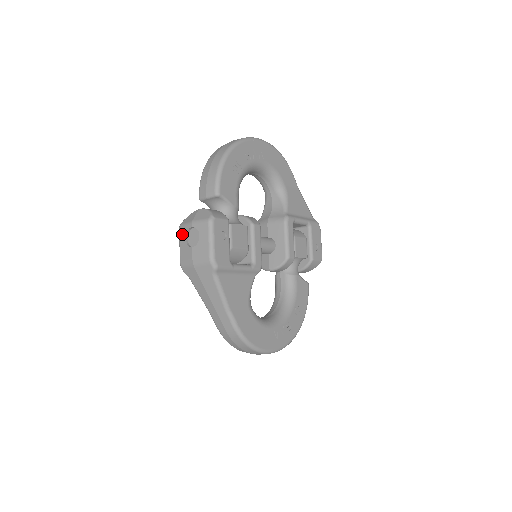
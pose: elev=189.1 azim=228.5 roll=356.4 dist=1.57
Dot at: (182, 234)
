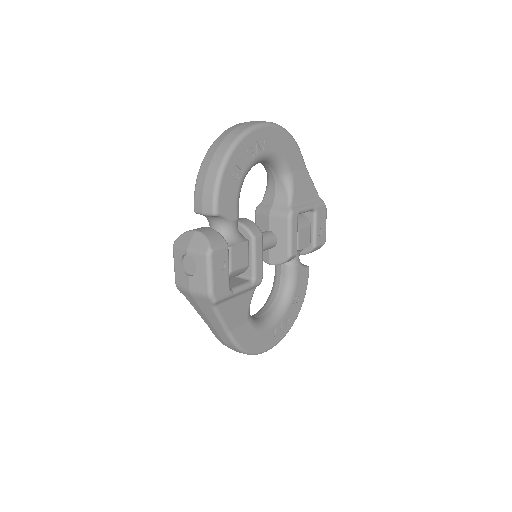
Dot at: (176, 256)
